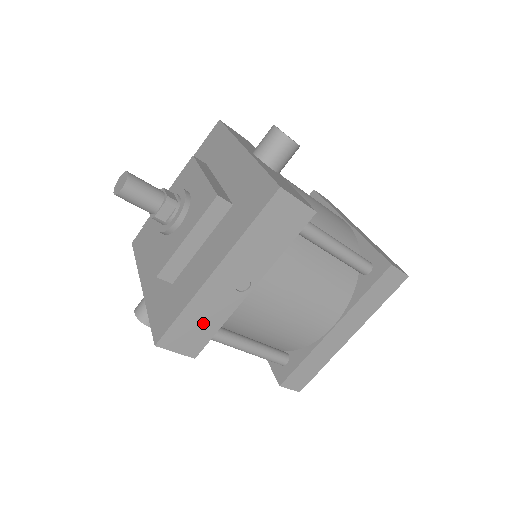
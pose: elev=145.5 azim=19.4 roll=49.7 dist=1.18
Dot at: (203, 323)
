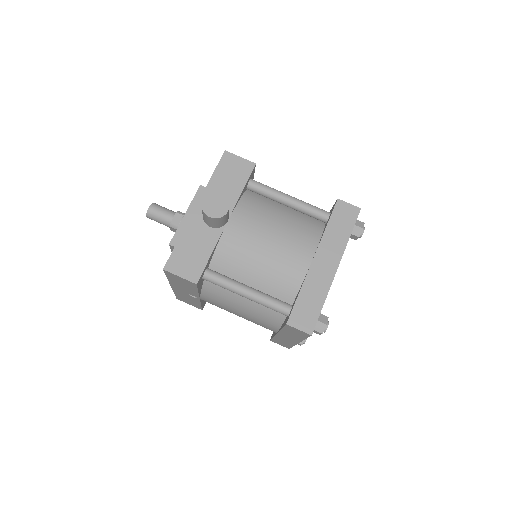
Dot at: (190, 300)
